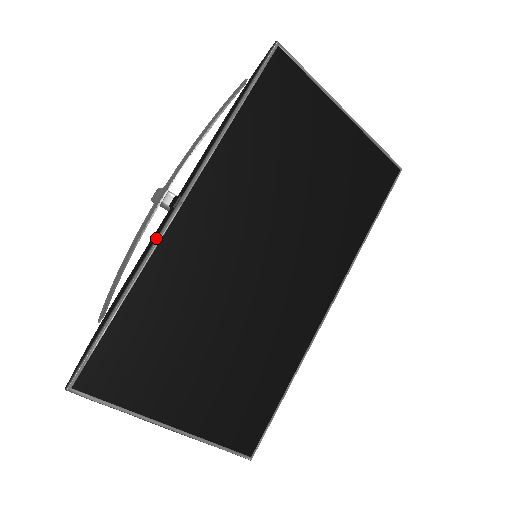
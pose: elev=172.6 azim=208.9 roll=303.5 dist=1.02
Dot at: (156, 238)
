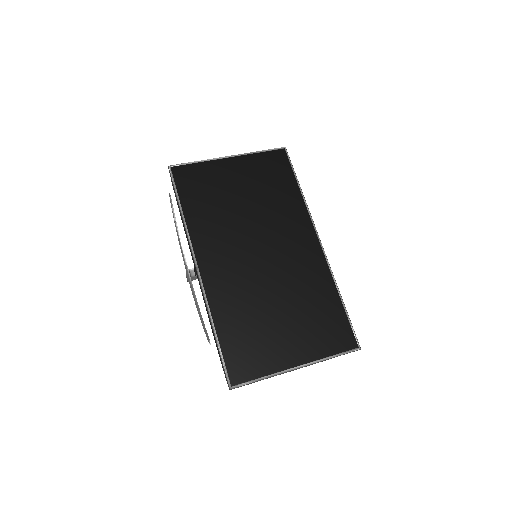
Dot at: (202, 292)
